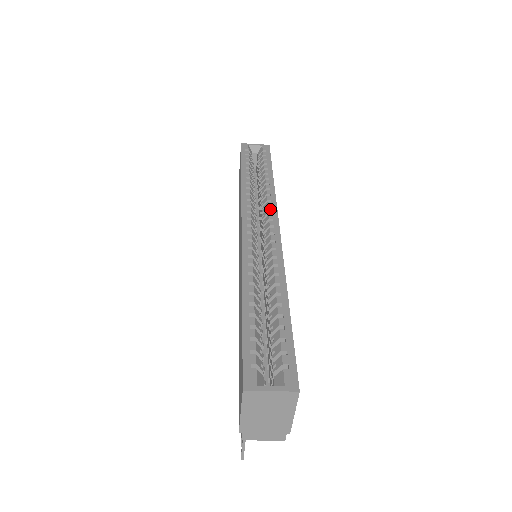
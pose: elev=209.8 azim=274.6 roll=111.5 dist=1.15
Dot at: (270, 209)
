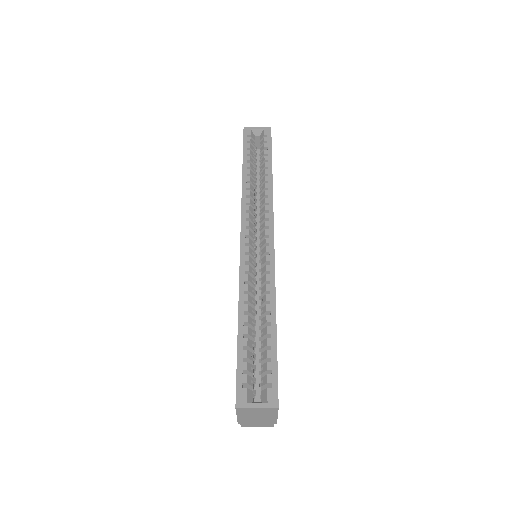
Dot at: (267, 215)
